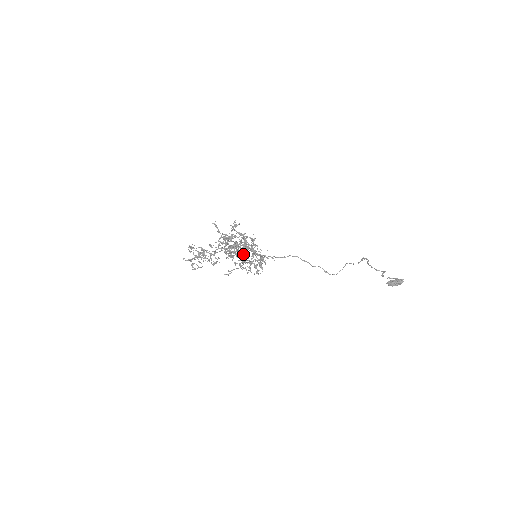
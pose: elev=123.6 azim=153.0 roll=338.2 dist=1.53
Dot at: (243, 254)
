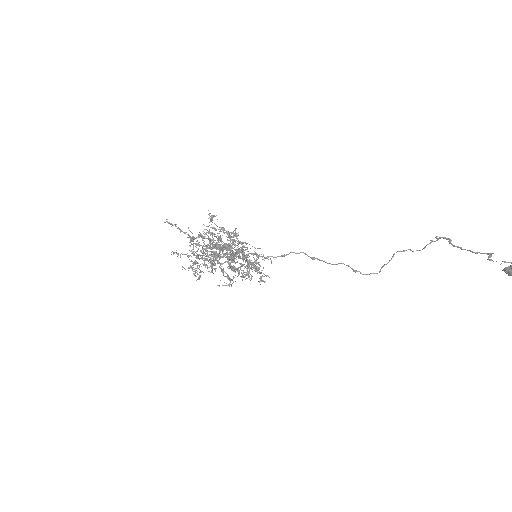
Dot at: (227, 257)
